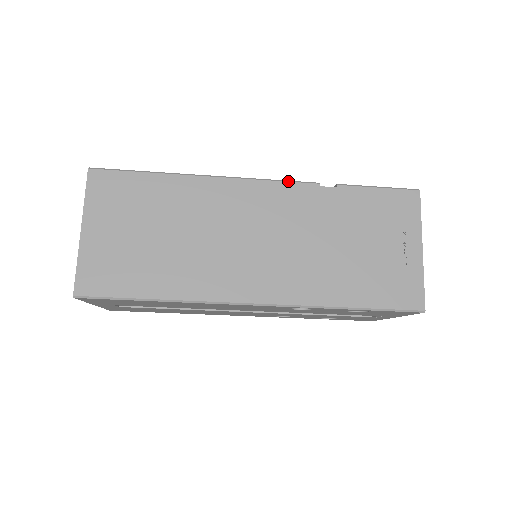
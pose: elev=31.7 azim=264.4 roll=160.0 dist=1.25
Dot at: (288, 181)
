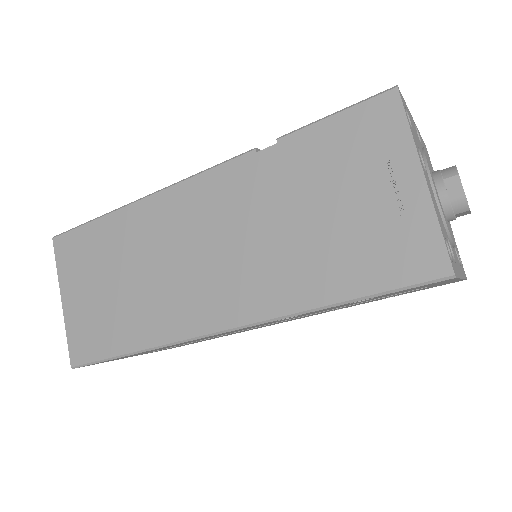
Dot at: (219, 164)
